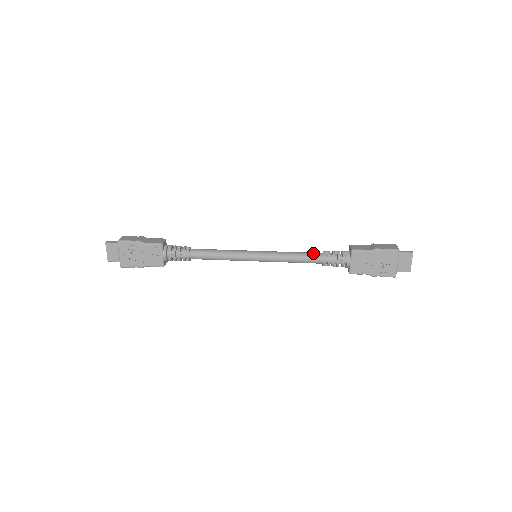
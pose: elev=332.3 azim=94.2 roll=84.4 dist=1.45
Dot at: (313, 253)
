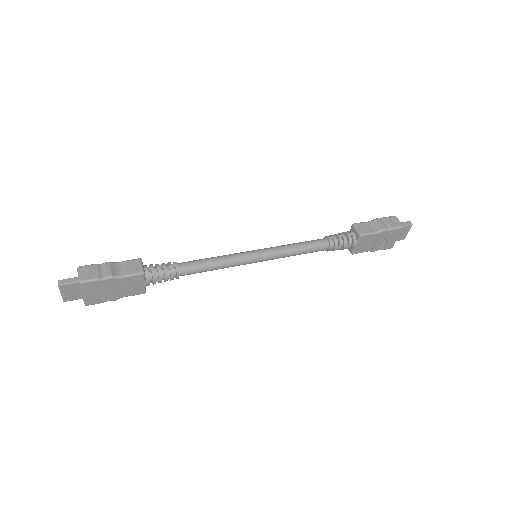
Dot at: (318, 242)
